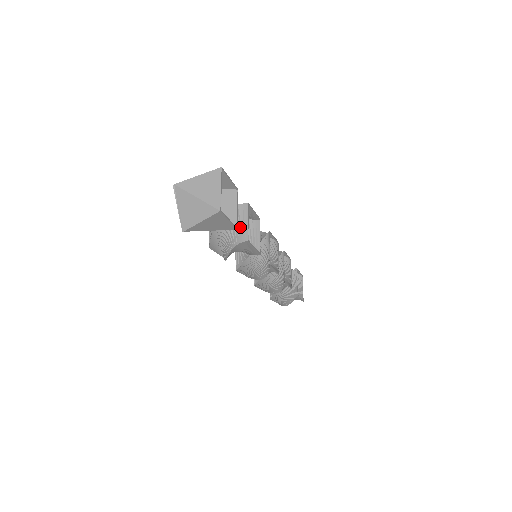
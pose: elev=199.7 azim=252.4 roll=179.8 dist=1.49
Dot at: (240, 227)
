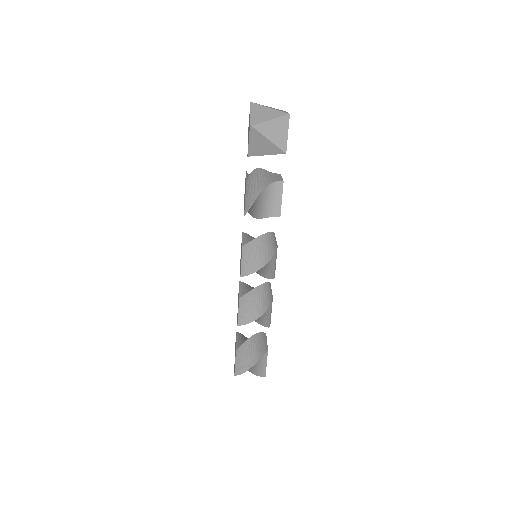
Dot at: (275, 178)
